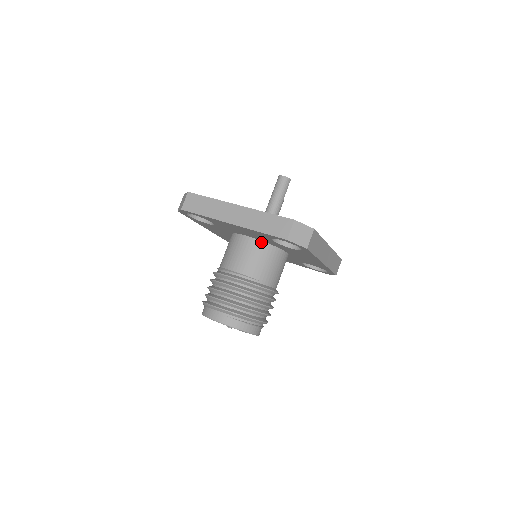
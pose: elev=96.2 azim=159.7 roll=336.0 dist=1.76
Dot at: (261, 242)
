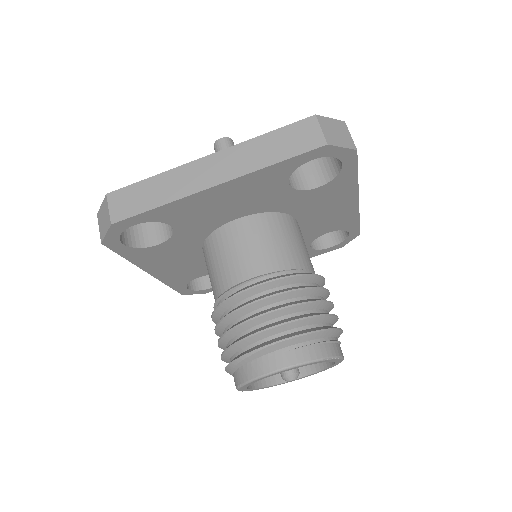
Dot at: (262, 215)
